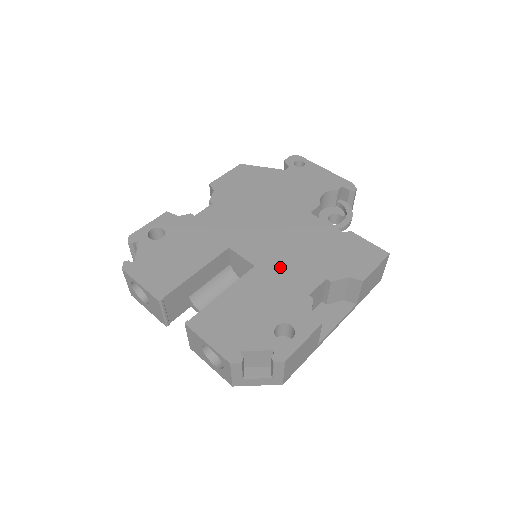
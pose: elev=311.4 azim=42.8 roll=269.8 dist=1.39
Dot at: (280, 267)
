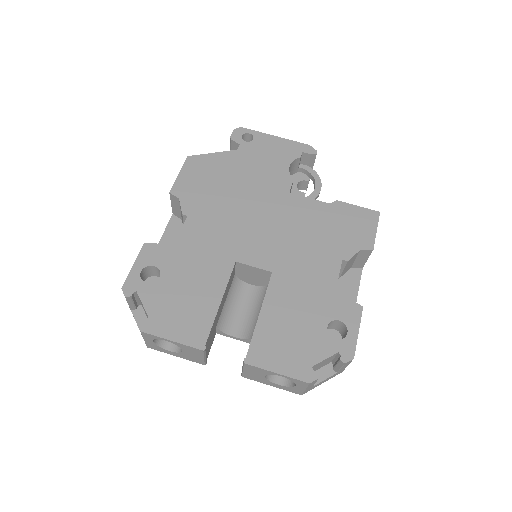
Dot at: (296, 264)
